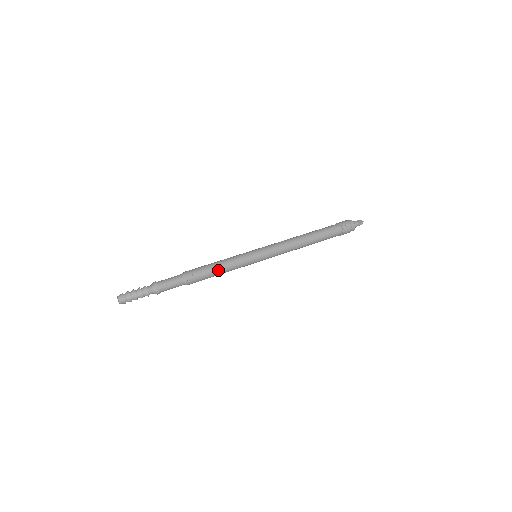
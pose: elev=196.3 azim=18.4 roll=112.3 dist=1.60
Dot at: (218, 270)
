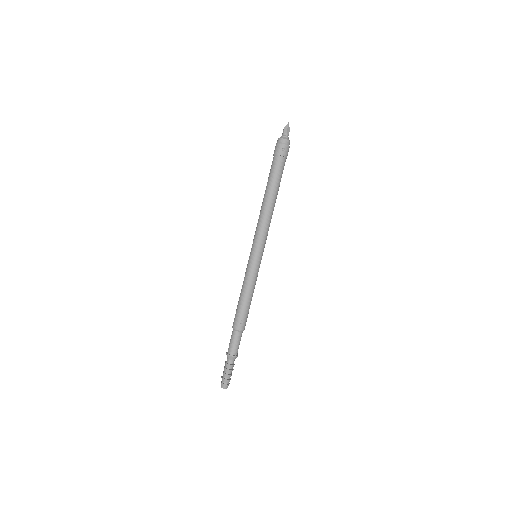
Dot at: (249, 300)
